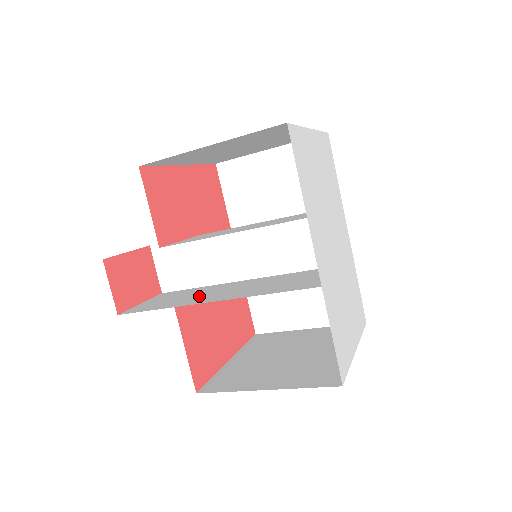
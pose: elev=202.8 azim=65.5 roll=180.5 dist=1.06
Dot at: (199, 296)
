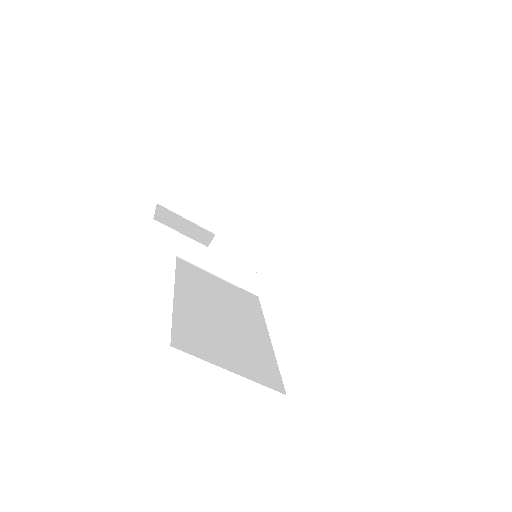
Dot at: (238, 215)
